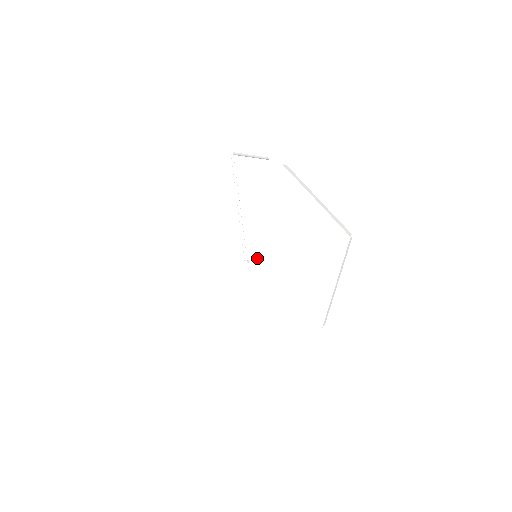
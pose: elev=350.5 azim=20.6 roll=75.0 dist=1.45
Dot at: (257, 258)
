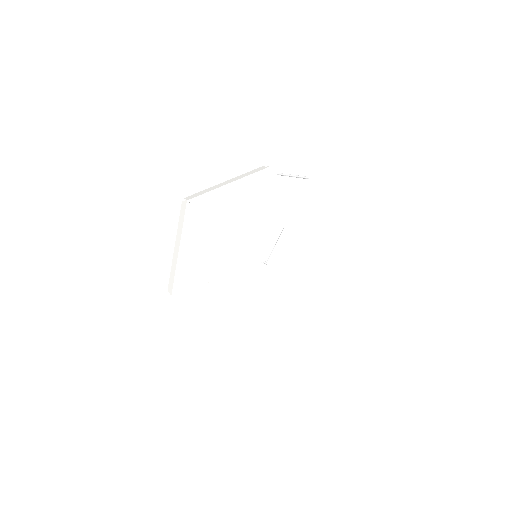
Dot at: (269, 265)
